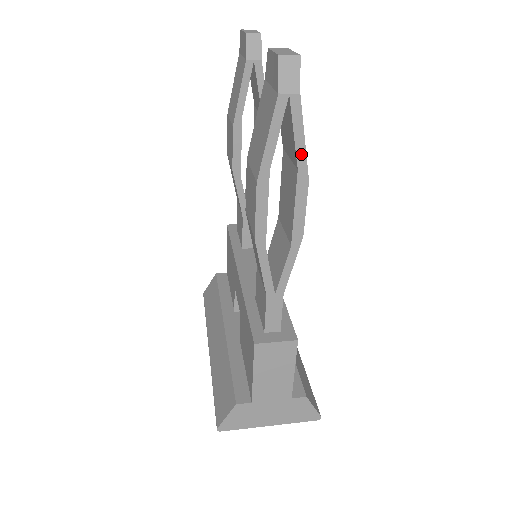
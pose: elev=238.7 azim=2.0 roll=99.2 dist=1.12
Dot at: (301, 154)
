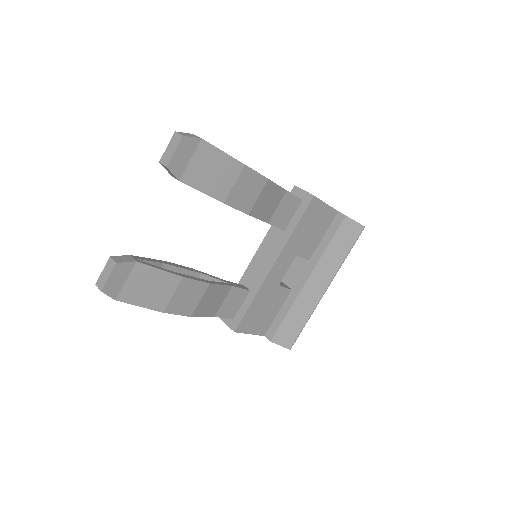
Dot at: (147, 307)
